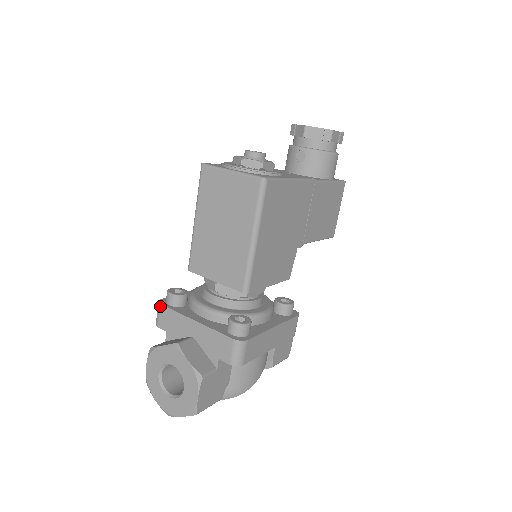
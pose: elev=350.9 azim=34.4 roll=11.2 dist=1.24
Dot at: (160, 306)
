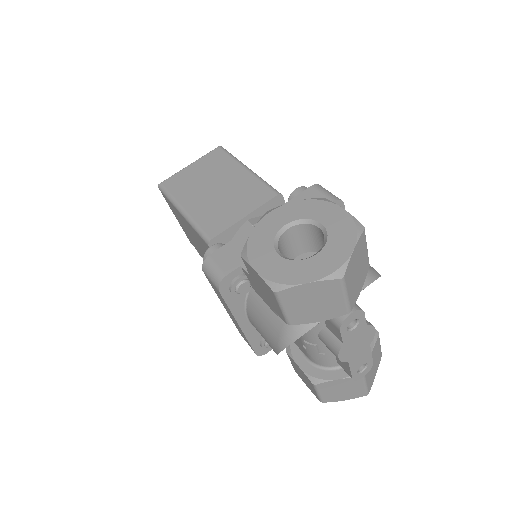
Dot at: (210, 257)
